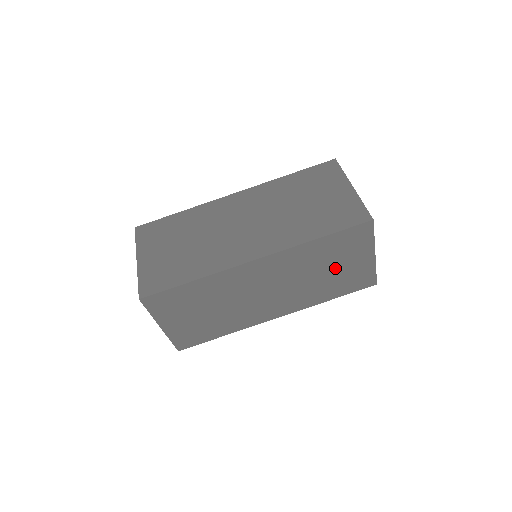
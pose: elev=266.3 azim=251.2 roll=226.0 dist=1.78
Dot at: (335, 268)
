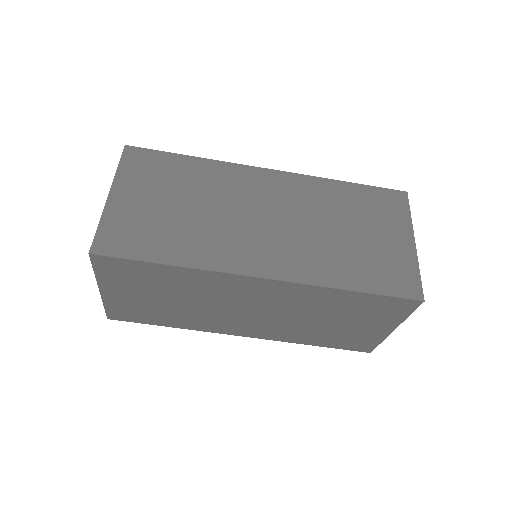
Dot at: (342, 323)
